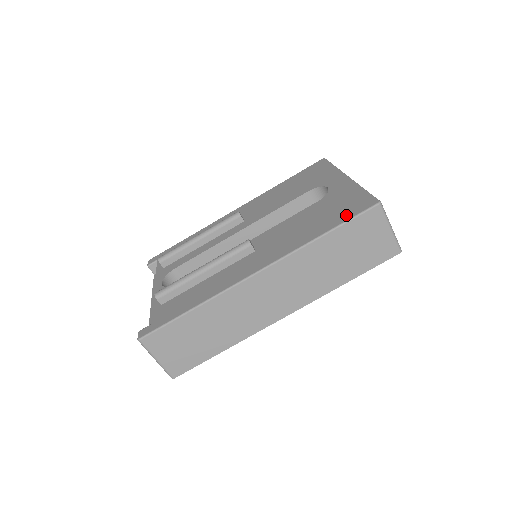
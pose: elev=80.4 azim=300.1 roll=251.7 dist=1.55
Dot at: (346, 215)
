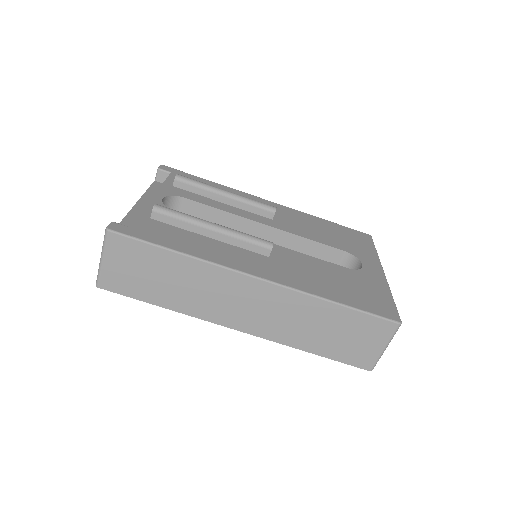
Dot at: (367, 306)
